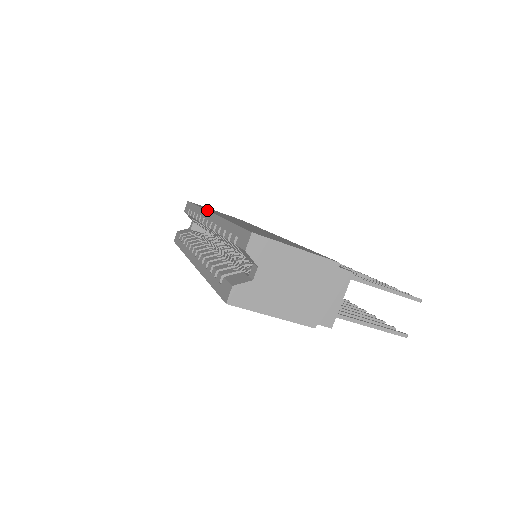
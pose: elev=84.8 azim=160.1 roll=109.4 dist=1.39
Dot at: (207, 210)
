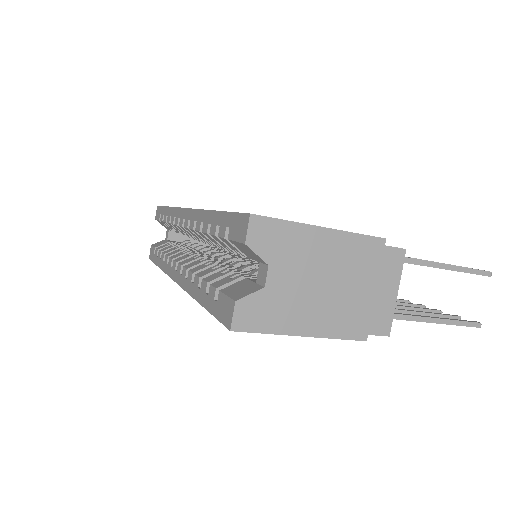
Dot at: occluded
